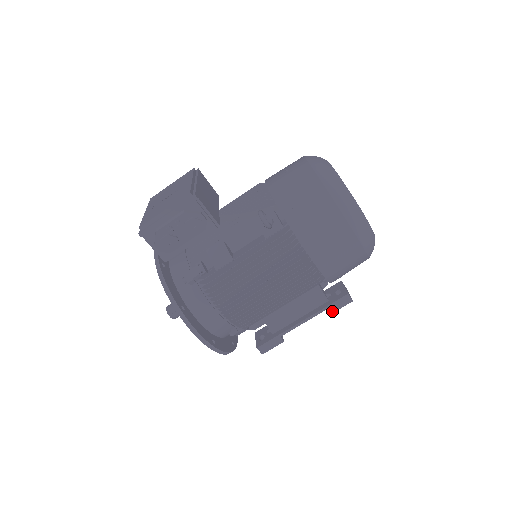
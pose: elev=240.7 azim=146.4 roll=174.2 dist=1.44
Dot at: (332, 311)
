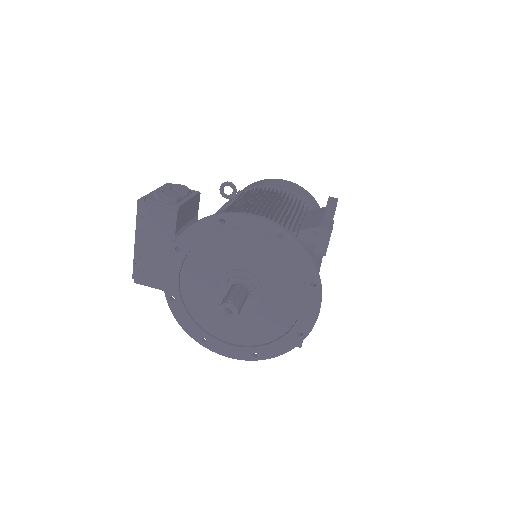
Dot at: (335, 204)
